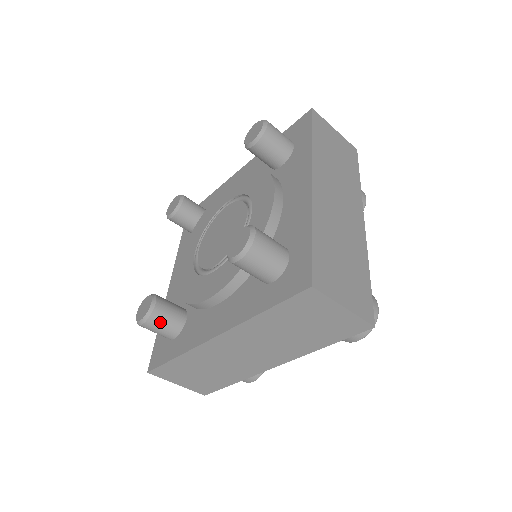
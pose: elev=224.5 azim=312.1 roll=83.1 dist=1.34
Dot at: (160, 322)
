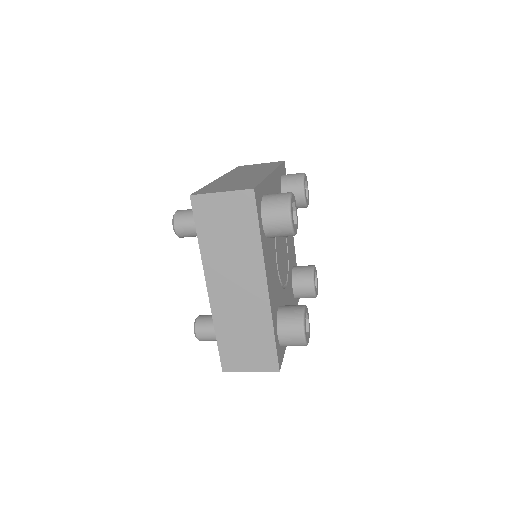
Dot at: occluded
